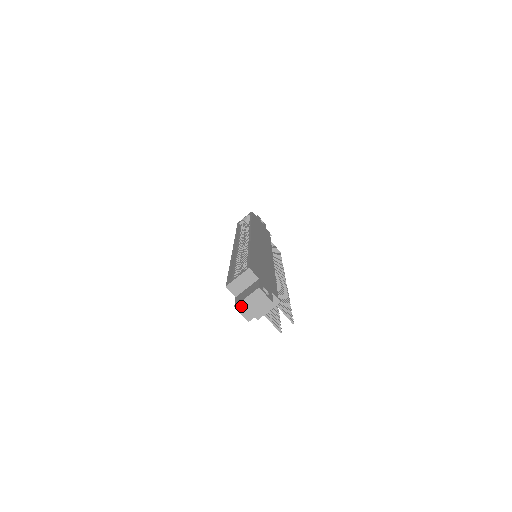
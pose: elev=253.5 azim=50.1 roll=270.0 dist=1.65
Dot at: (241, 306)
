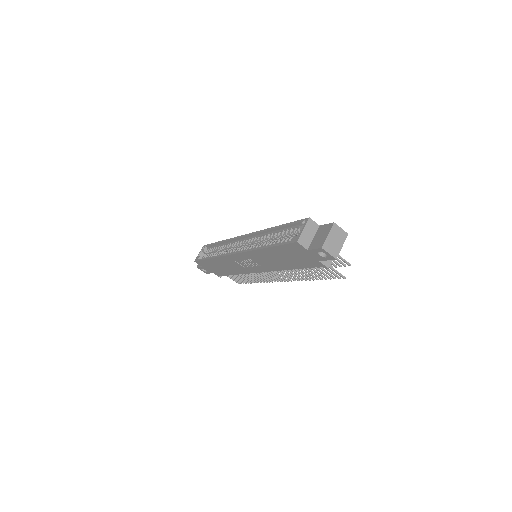
Dot at: (326, 245)
